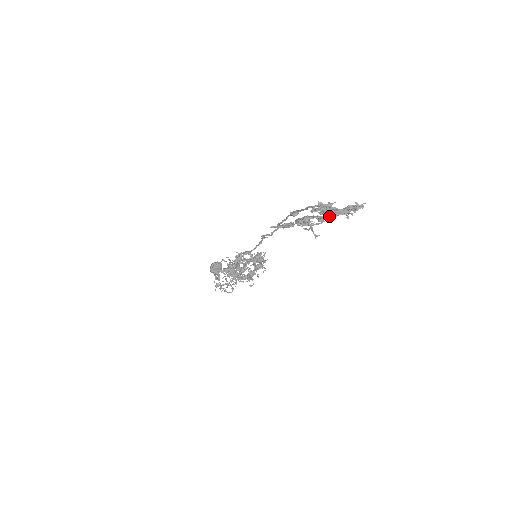
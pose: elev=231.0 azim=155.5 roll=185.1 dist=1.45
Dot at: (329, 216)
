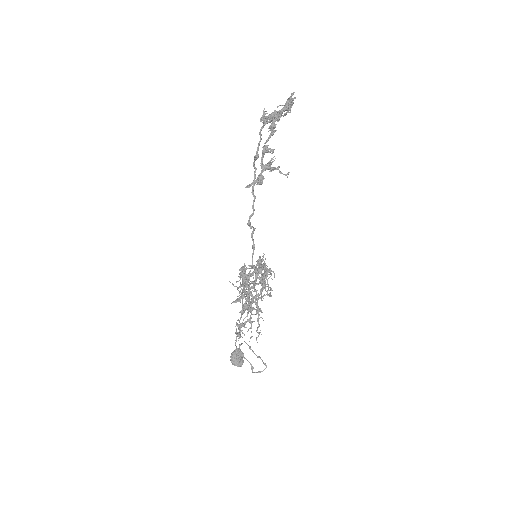
Dot at: (275, 112)
